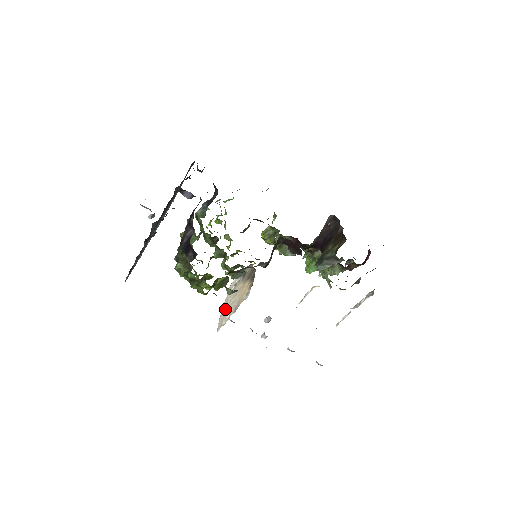
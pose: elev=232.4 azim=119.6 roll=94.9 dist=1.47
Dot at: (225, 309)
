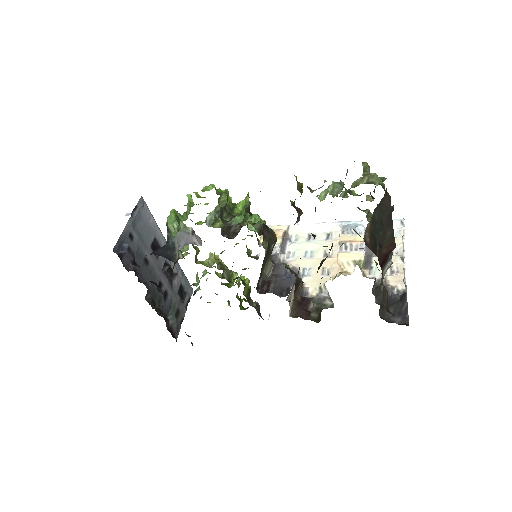
Dot at: occluded
